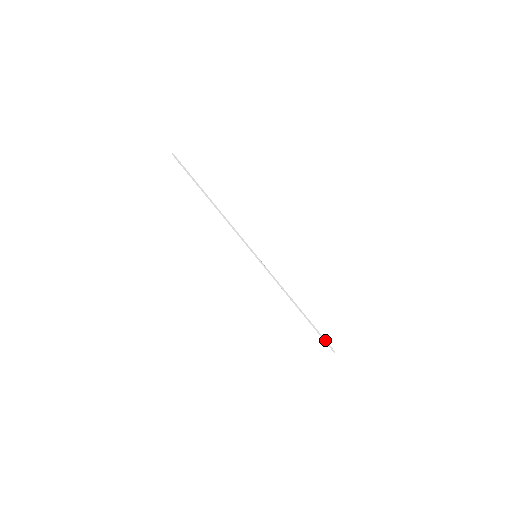
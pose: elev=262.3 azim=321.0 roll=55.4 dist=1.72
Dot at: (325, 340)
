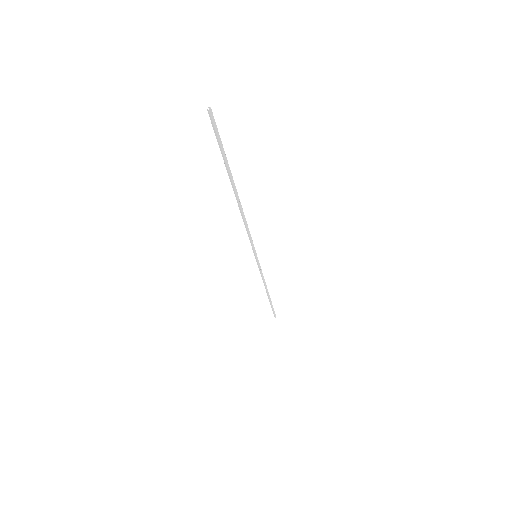
Dot at: (274, 311)
